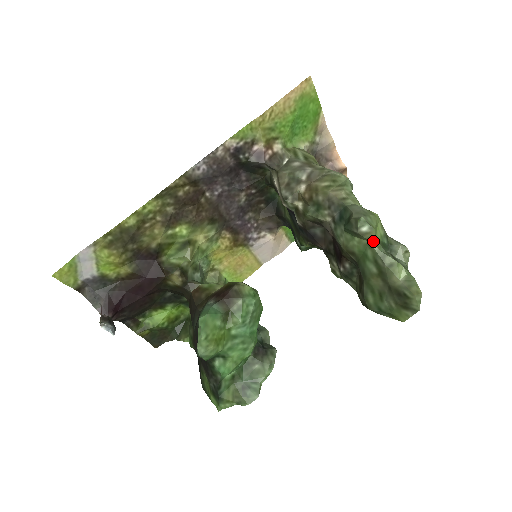
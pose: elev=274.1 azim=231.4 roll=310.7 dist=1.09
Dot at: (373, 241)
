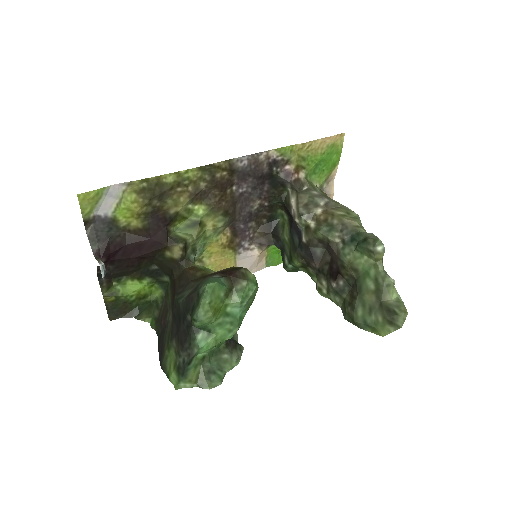
Dot at: (379, 262)
